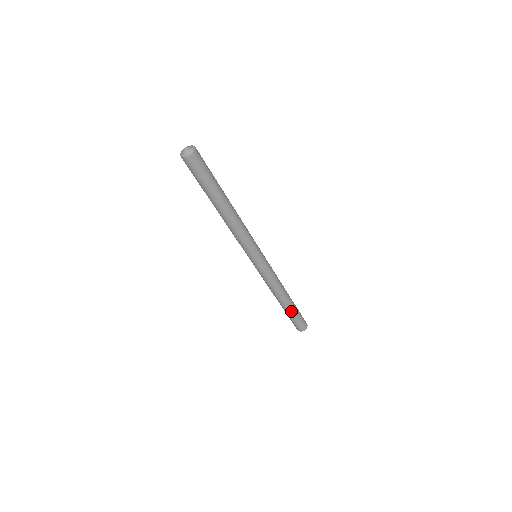
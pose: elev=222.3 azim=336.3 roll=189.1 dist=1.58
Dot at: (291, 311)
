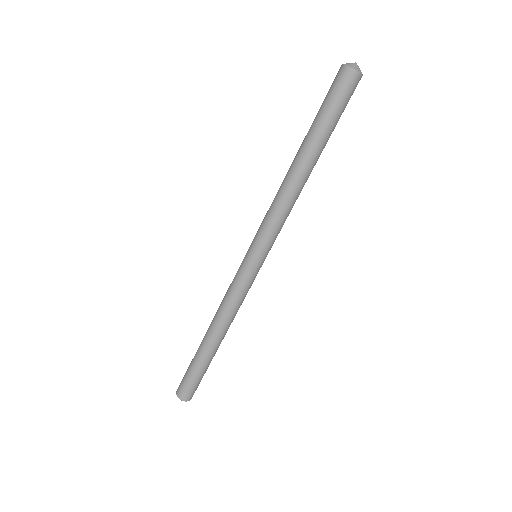
Dot at: (211, 360)
